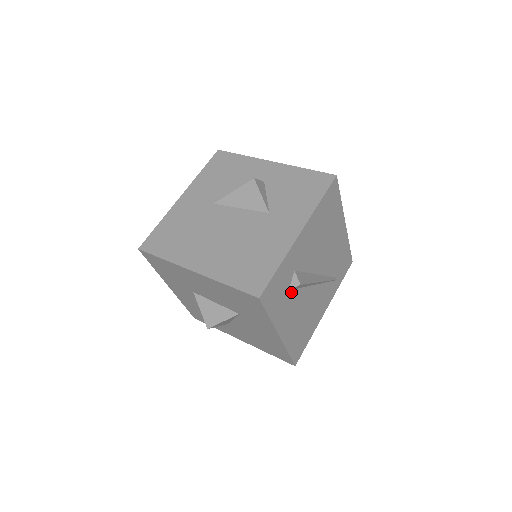
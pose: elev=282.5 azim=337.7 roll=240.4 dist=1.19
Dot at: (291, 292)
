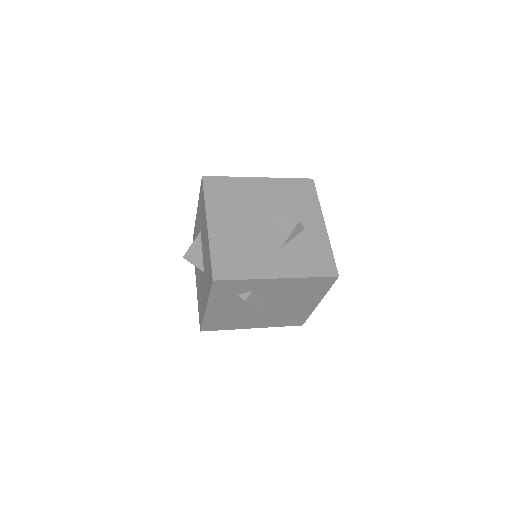
Dot at: (238, 297)
